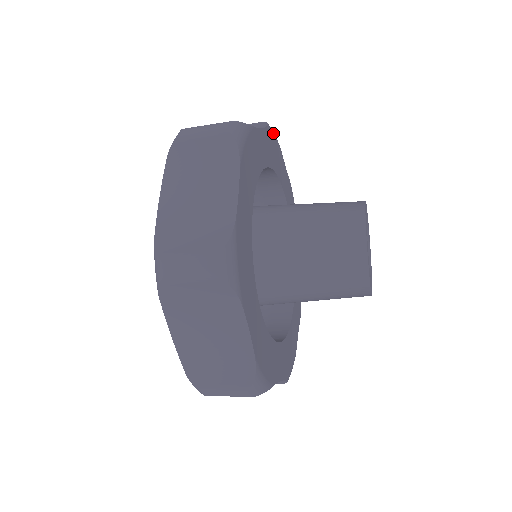
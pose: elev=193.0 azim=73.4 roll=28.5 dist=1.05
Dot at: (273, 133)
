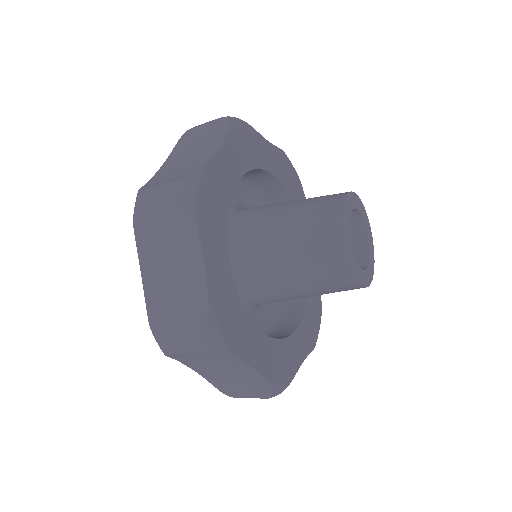
Dot at: (290, 162)
